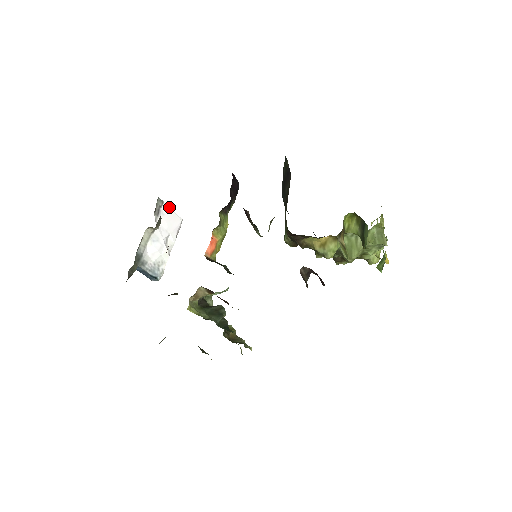
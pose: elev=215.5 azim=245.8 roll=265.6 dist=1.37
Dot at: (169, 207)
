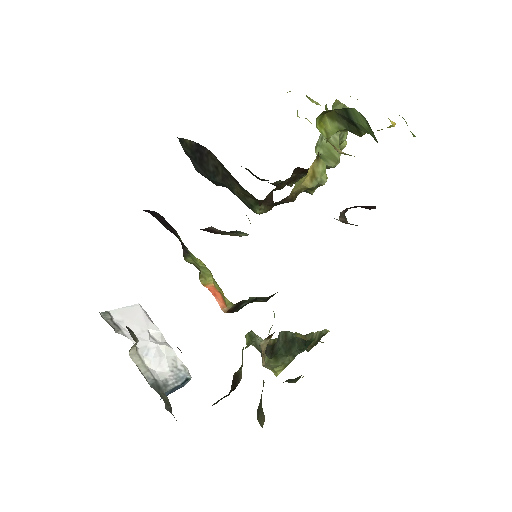
Dot at: (117, 309)
